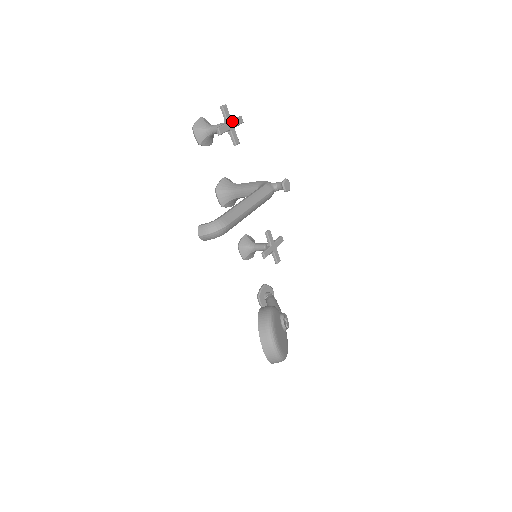
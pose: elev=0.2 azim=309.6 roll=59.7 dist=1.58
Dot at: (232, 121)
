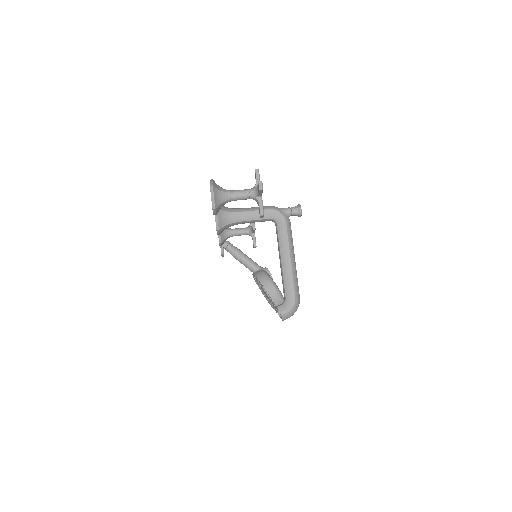
Dot at: occluded
